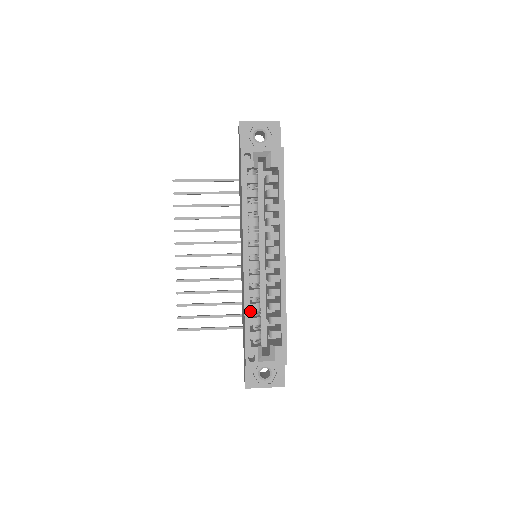
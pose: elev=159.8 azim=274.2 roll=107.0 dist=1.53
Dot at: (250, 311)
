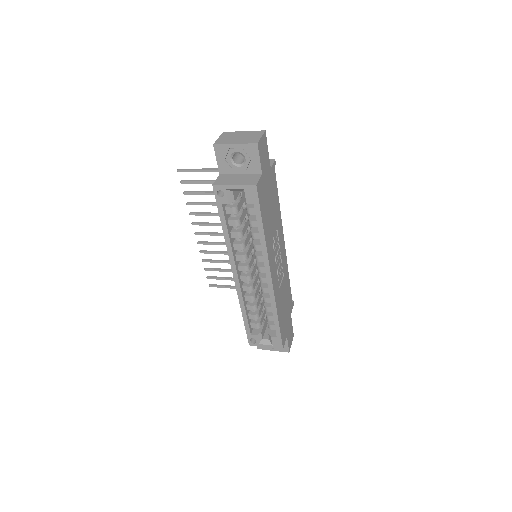
Dot at: occluded
